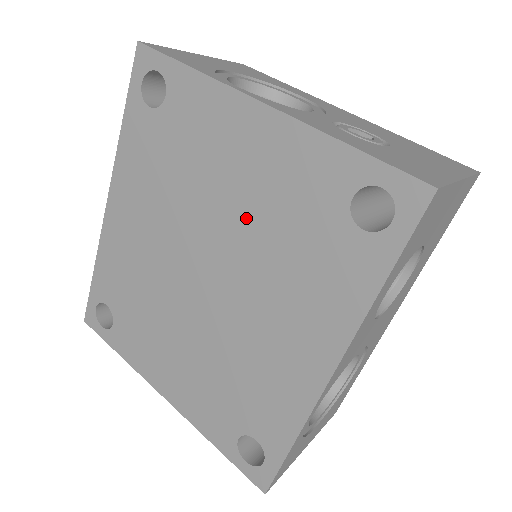
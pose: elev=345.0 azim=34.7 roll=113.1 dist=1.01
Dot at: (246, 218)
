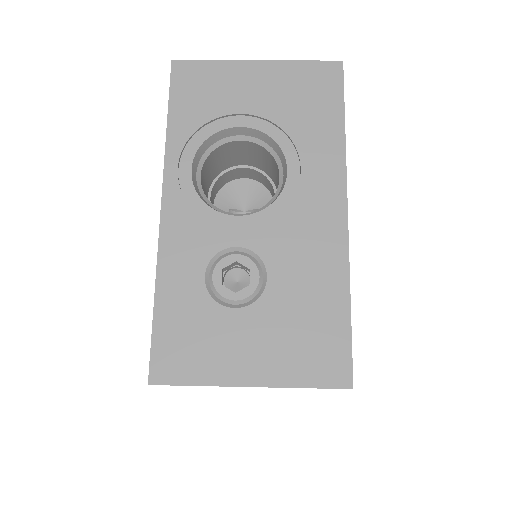
Dot at: occluded
